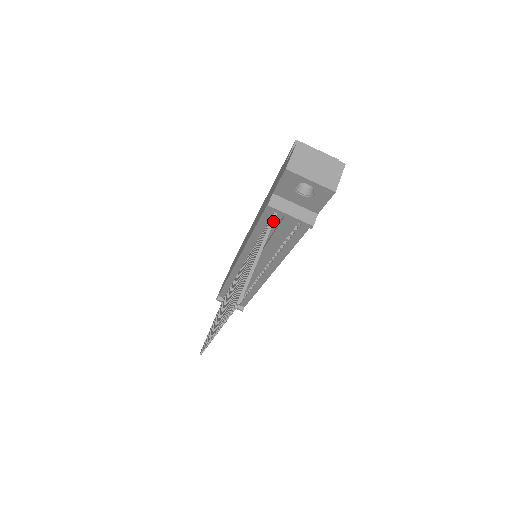
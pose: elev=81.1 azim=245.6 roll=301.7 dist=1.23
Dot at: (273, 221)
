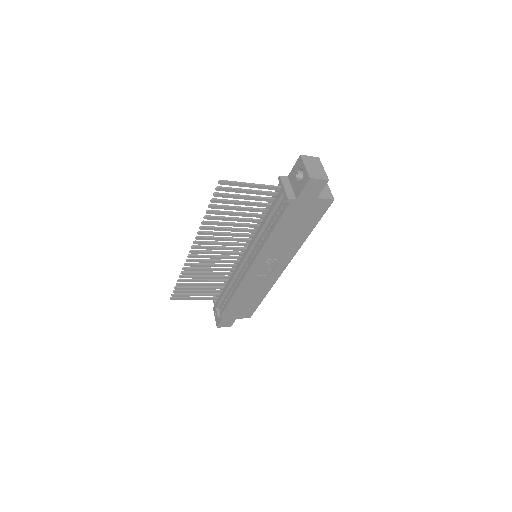
Dot at: (275, 186)
